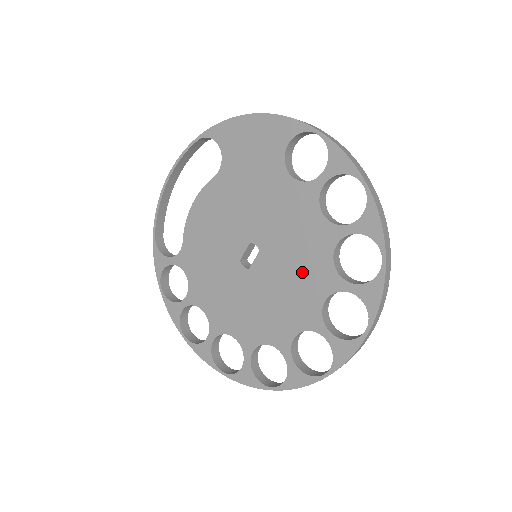
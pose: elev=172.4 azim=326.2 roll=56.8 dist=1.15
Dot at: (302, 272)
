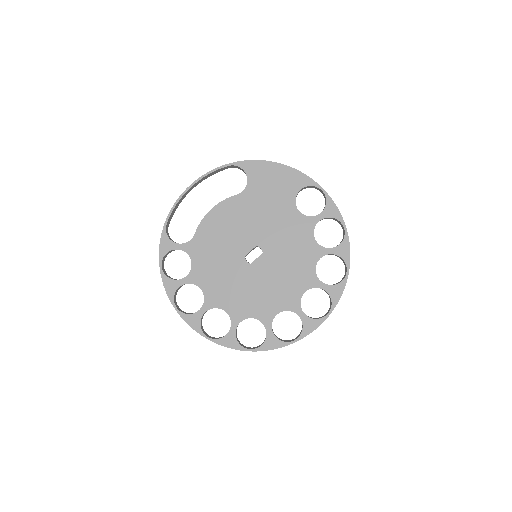
Dot at: (292, 272)
